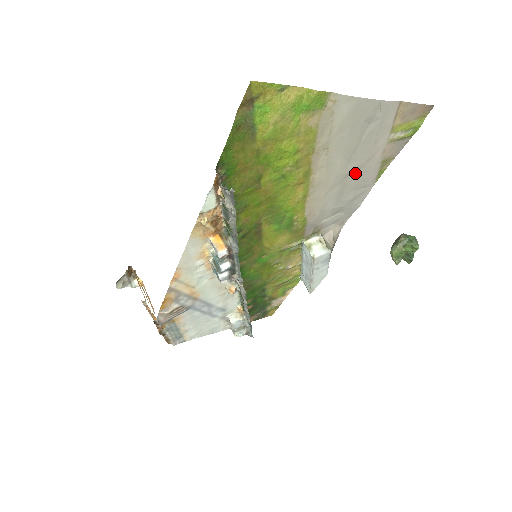
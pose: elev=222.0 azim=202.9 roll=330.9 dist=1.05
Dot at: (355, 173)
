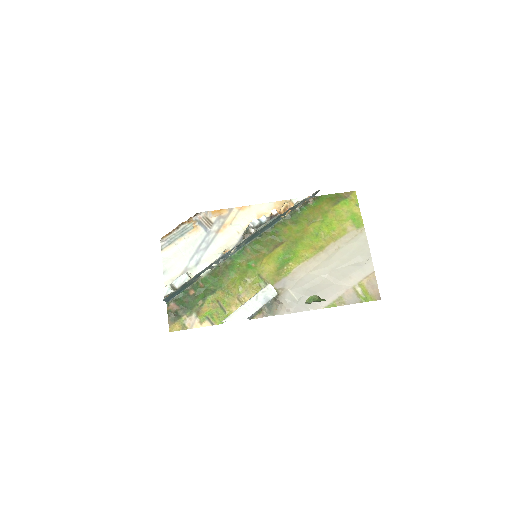
Dot at: (329, 282)
